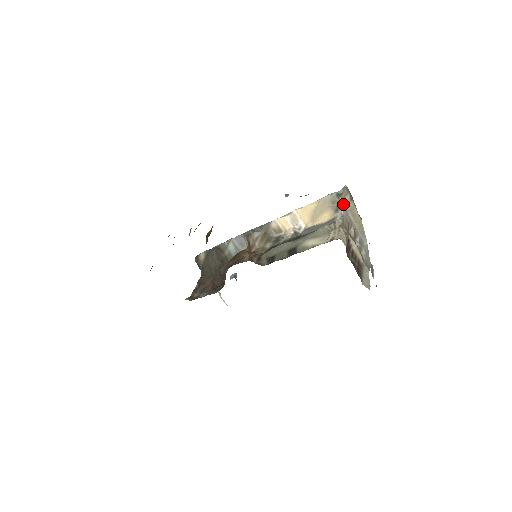
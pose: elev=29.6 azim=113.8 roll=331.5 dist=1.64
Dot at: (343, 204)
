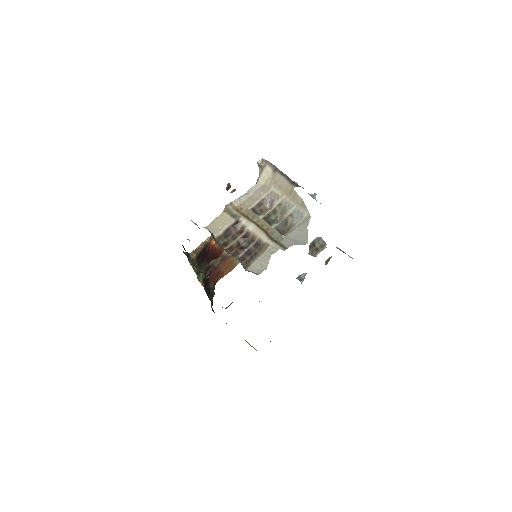
Dot at: (259, 181)
